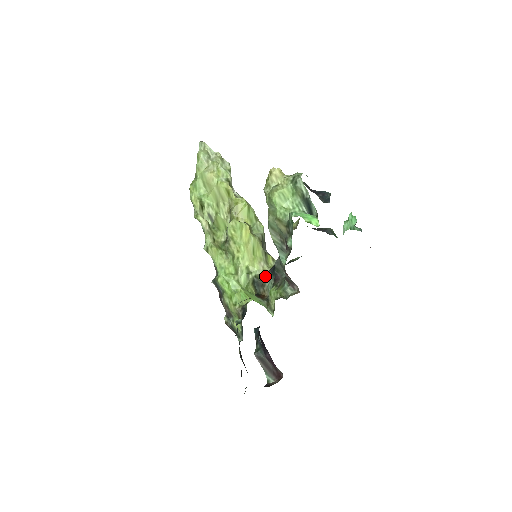
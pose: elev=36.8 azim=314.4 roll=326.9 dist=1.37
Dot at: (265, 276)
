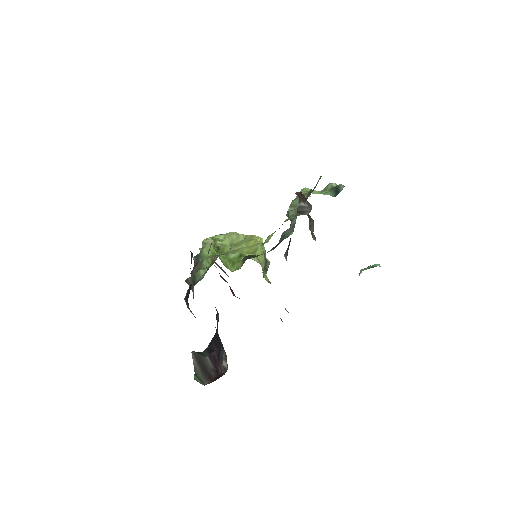
Dot at: occluded
